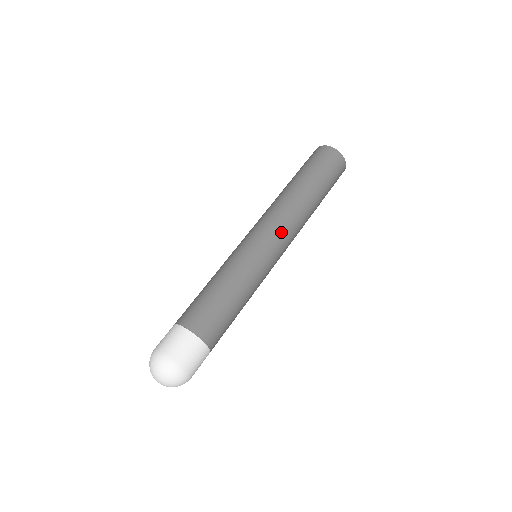
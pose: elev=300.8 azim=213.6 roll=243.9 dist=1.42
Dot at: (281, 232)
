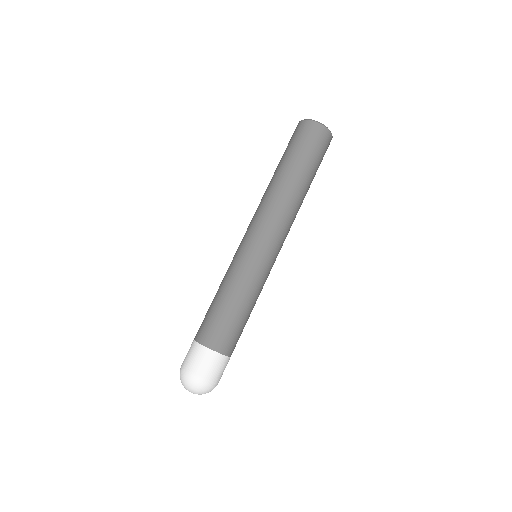
Dot at: (260, 225)
